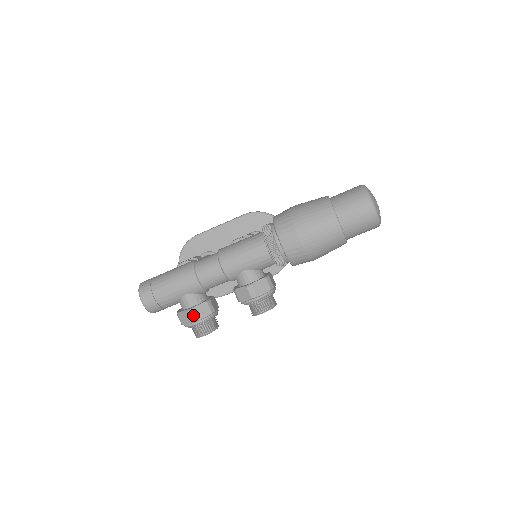
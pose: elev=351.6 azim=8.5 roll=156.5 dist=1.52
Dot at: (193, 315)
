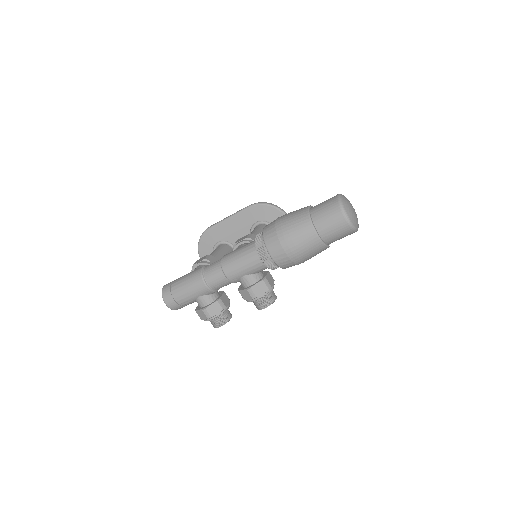
Dot at: (207, 313)
